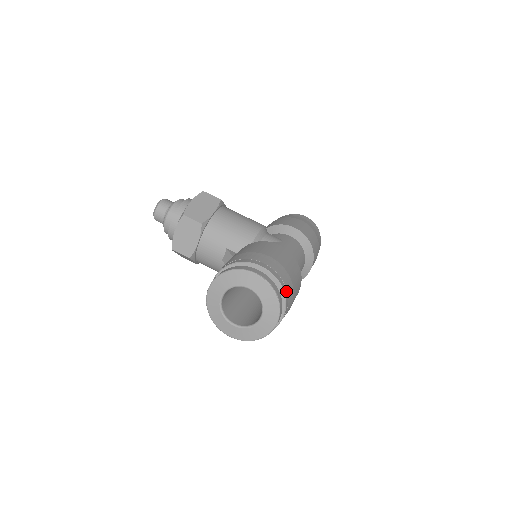
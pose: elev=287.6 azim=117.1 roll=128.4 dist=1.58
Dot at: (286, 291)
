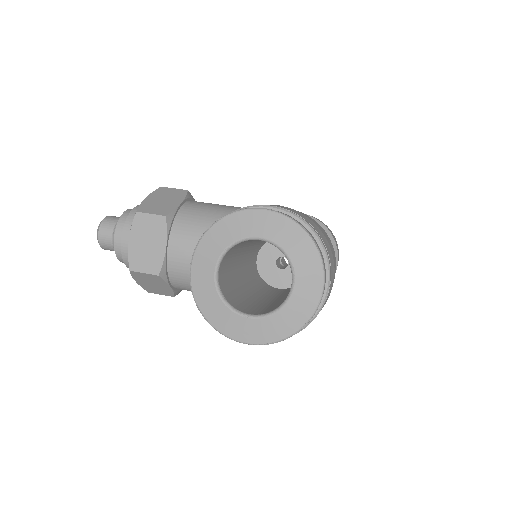
Dot at: (321, 240)
